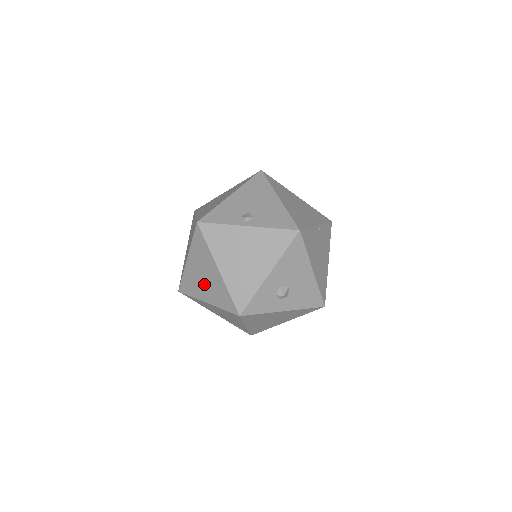
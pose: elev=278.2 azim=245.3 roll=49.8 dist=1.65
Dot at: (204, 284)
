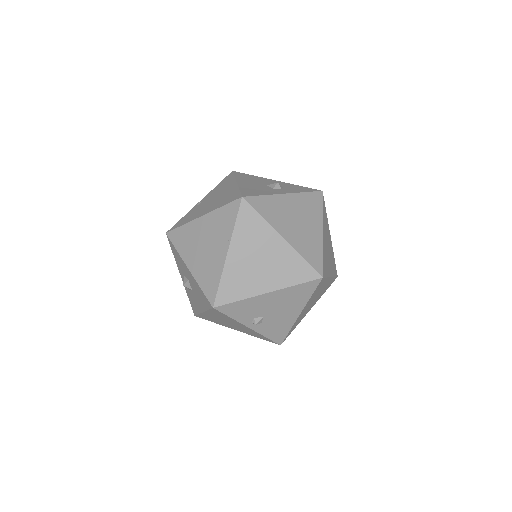
Dot at: occluded
